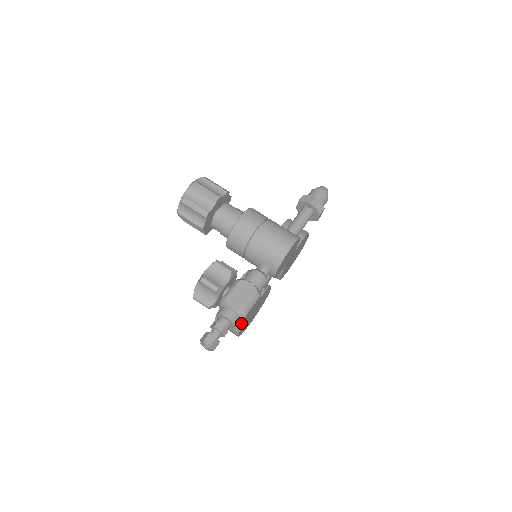
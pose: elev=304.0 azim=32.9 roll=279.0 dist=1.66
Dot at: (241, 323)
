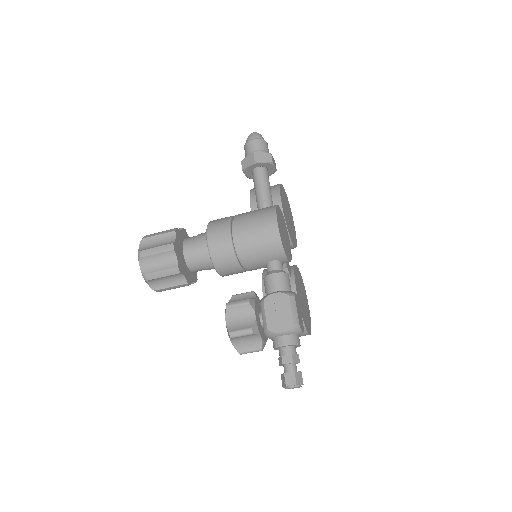
Dot at: occluded
